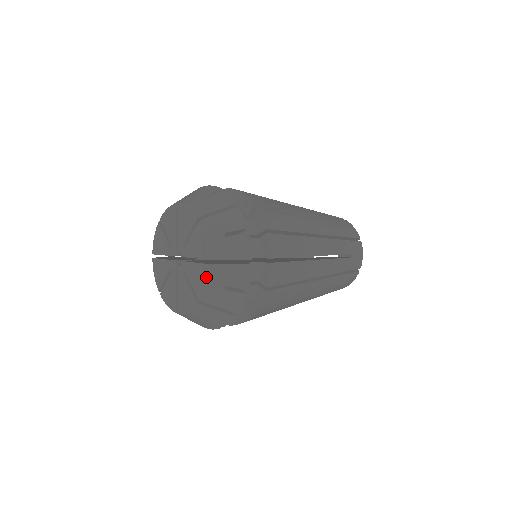
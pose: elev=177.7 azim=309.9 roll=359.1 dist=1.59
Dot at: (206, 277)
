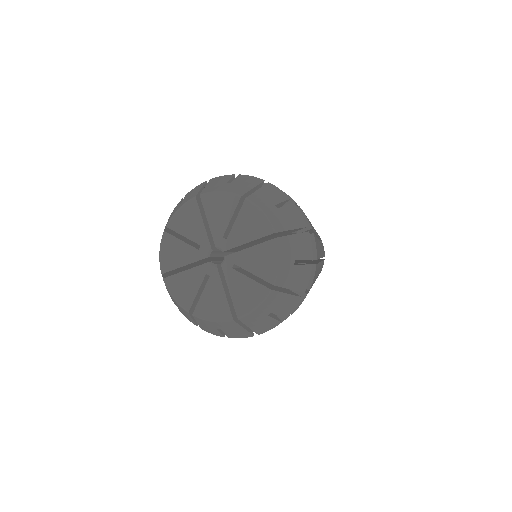
Dot at: (277, 253)
